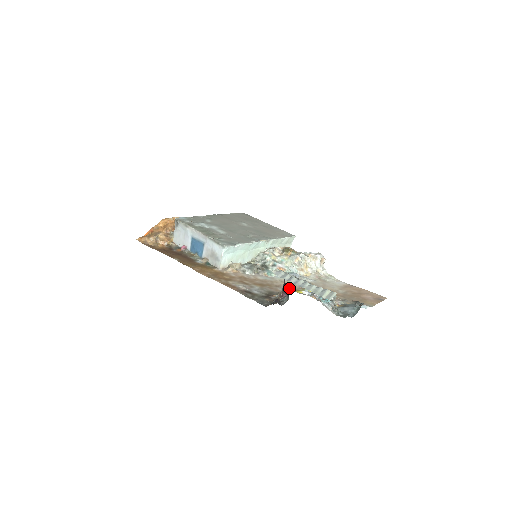
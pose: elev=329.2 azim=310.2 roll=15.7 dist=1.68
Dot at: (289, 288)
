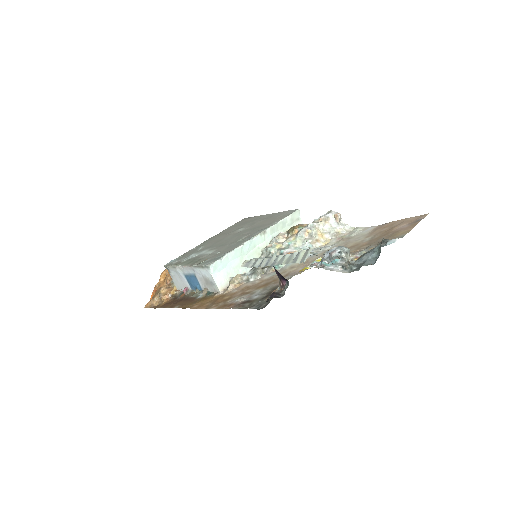
Dot at: occluded
